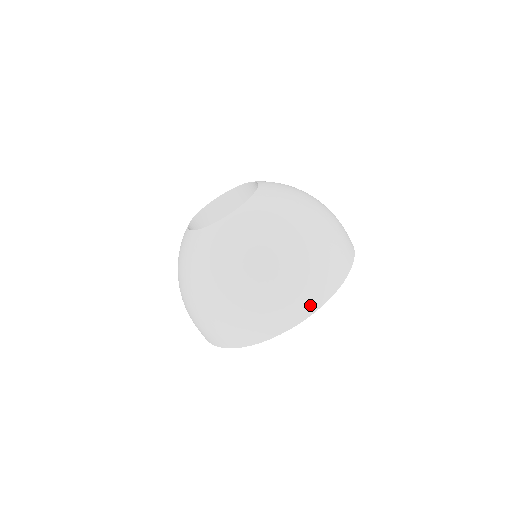
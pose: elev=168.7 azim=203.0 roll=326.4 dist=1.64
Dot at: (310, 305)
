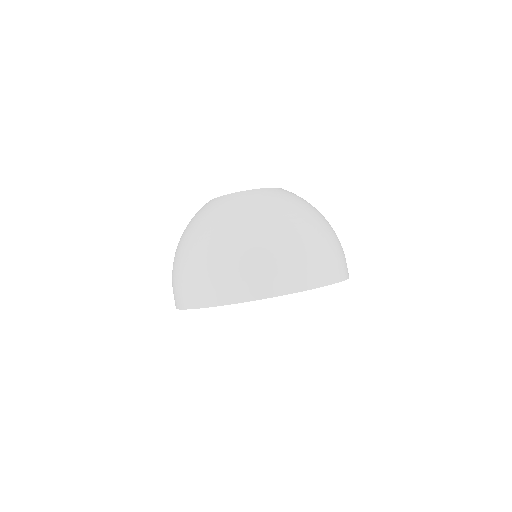
Dot at: (232, 294)
